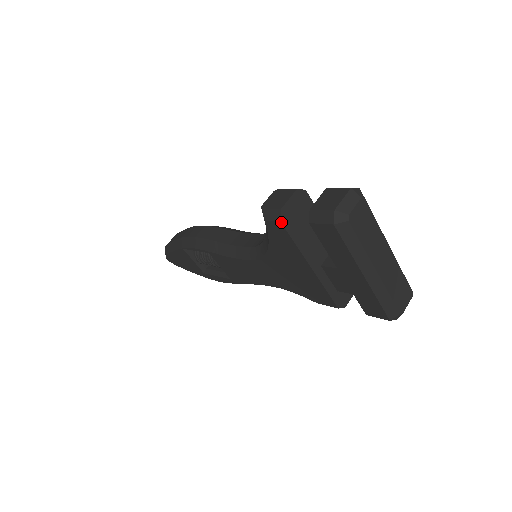
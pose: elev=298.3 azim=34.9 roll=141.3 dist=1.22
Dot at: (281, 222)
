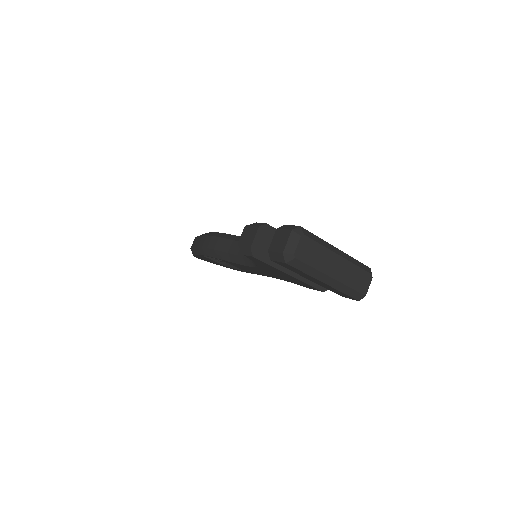
Dot at: (254, 257)
